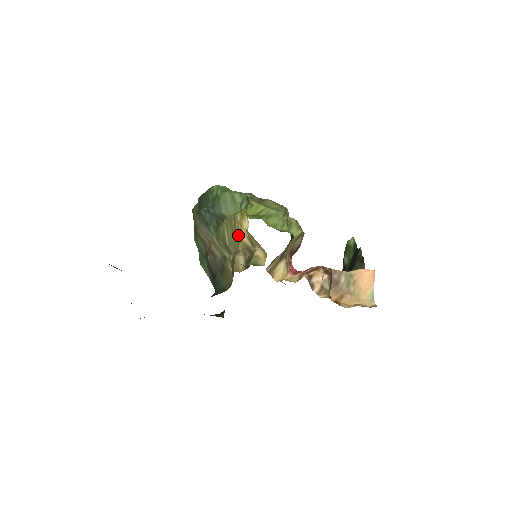
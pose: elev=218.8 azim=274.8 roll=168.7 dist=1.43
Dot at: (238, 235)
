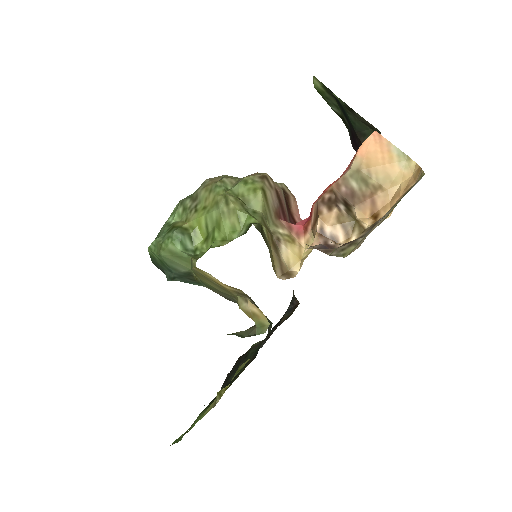
Dot at: (218, 285)
